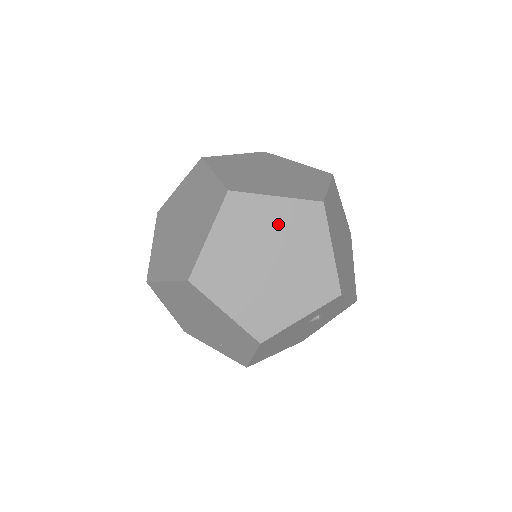
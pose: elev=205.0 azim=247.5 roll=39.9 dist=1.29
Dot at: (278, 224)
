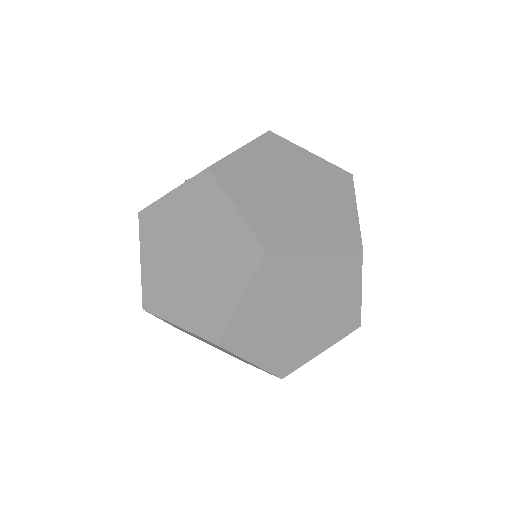
Dot at: (314, 277)
